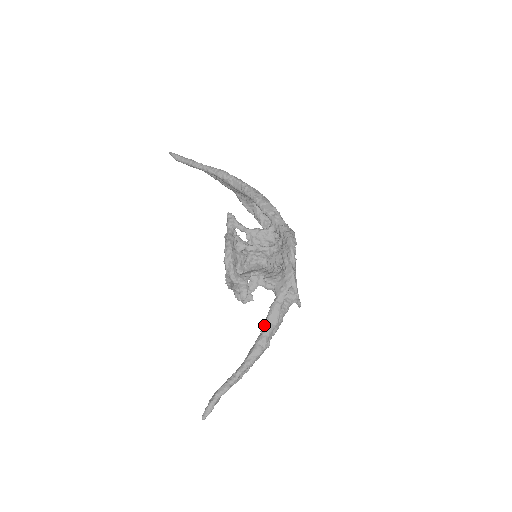
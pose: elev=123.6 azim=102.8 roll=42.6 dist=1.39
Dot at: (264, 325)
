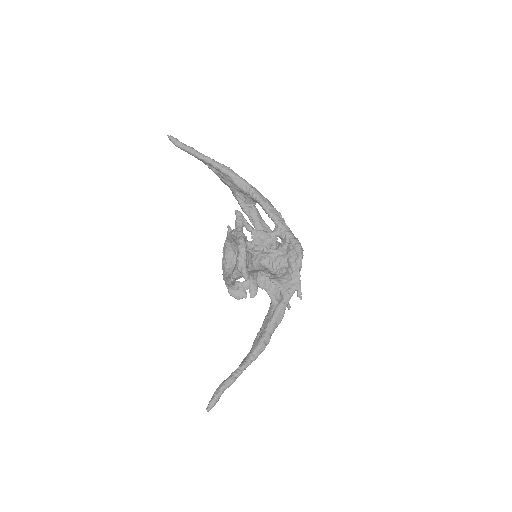
Dot at: (269, 323)
